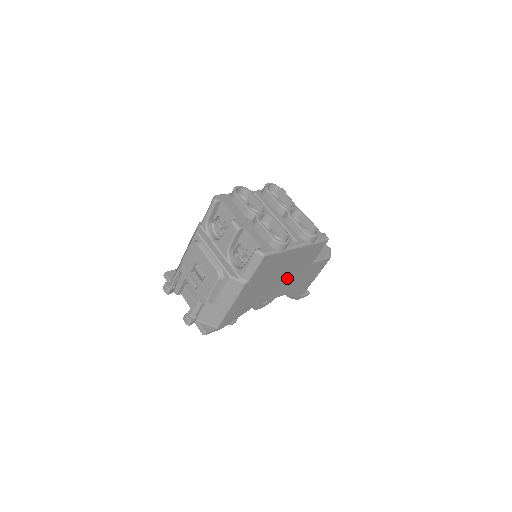
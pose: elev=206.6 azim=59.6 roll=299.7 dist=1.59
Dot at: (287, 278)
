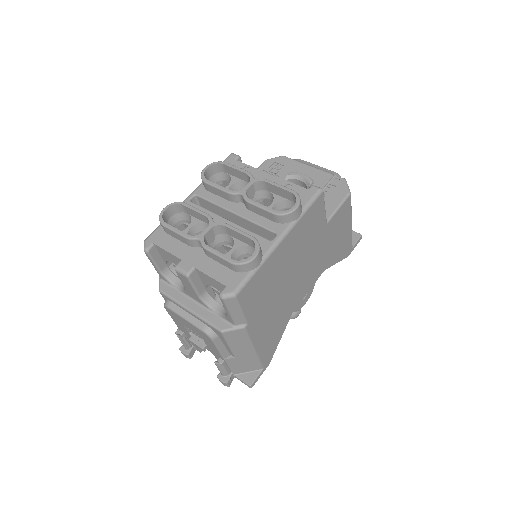
Dot at: (305, 265)
